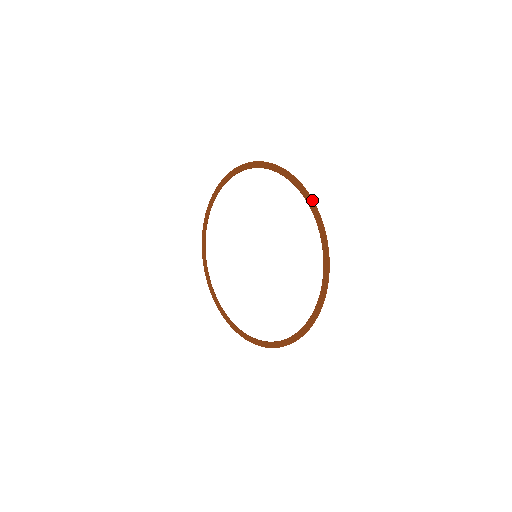
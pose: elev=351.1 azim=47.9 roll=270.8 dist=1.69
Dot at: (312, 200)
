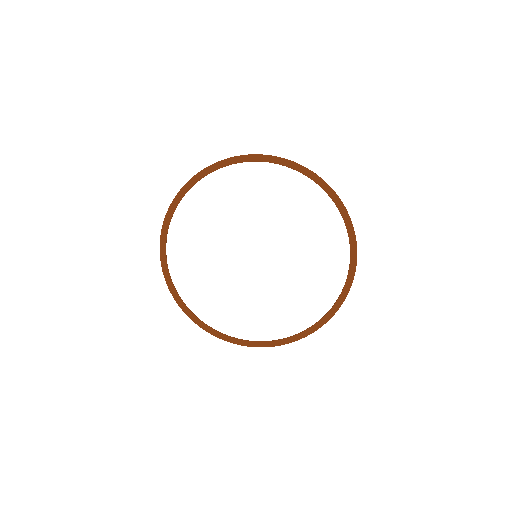
Dot at: (289, 160)
